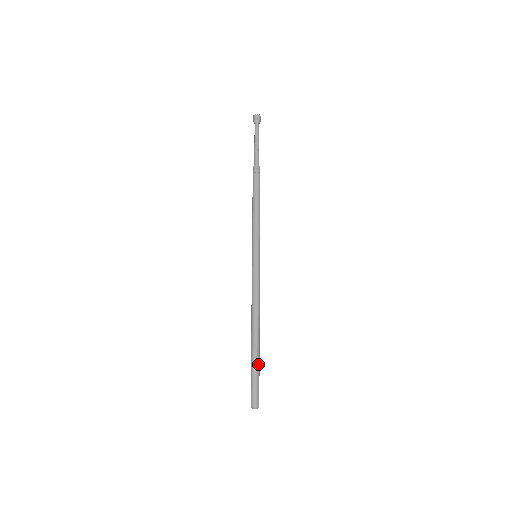
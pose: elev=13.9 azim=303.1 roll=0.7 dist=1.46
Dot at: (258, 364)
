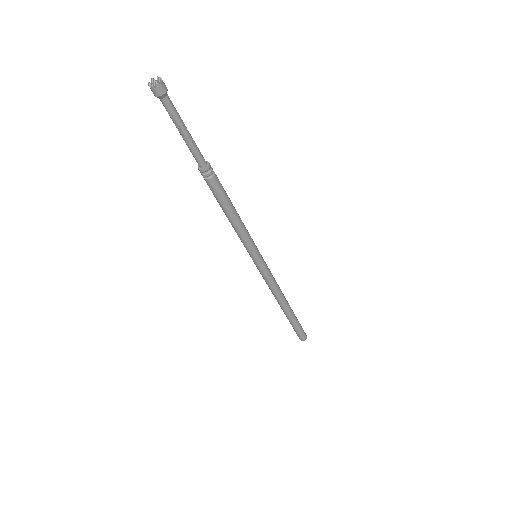
Dot at: (294, 323)
